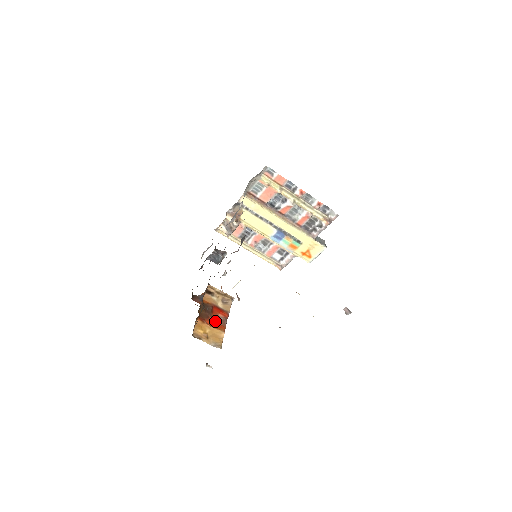
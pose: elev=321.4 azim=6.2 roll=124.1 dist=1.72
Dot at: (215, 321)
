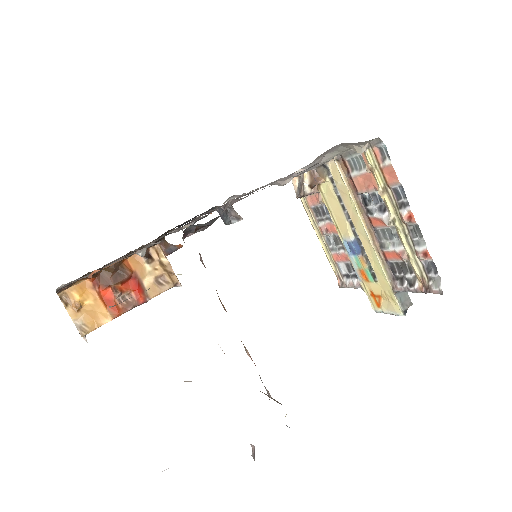
Dot at: (115, 296)
